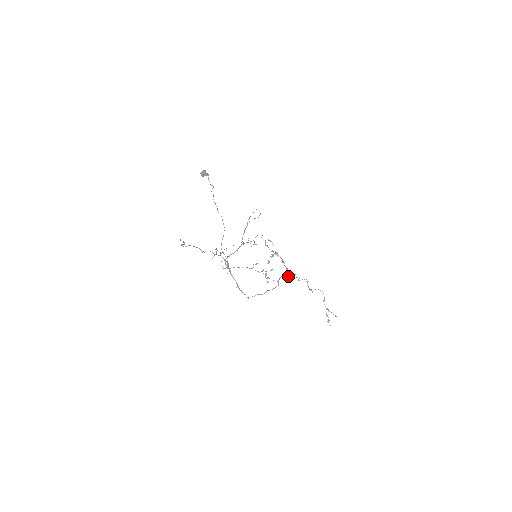
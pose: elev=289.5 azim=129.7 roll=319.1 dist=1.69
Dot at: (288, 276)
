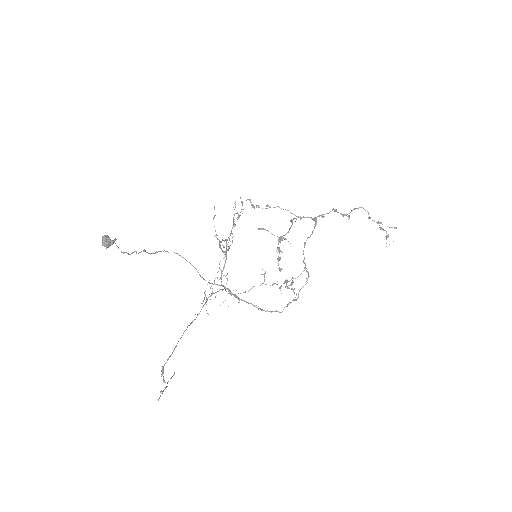
Dot at: (310, 236)
